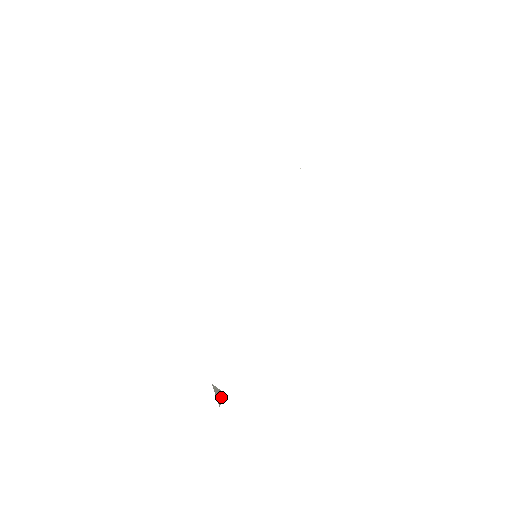
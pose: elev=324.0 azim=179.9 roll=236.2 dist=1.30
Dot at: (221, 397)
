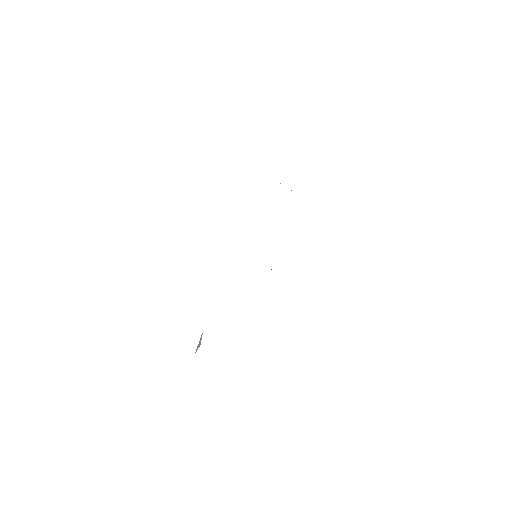
Dot at: occluded
